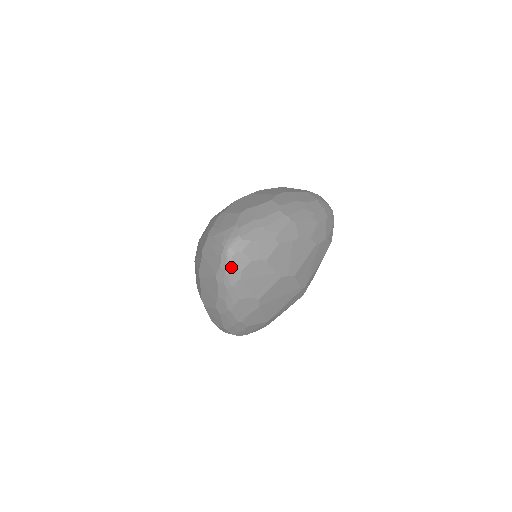
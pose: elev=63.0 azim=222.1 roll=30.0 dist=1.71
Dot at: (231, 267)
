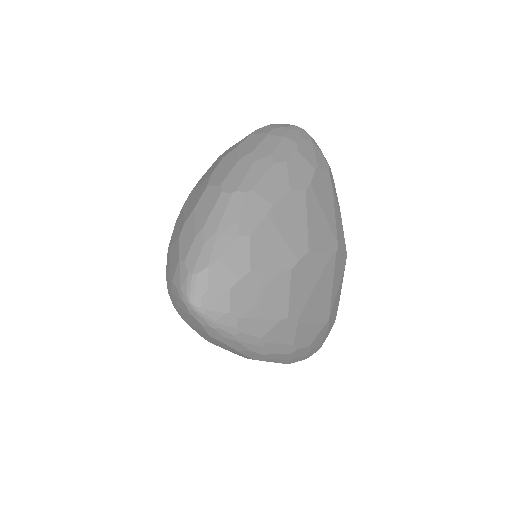
Dot at: (212, 318)
